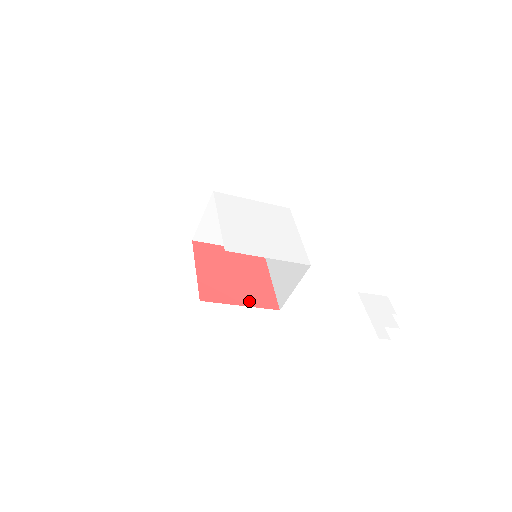
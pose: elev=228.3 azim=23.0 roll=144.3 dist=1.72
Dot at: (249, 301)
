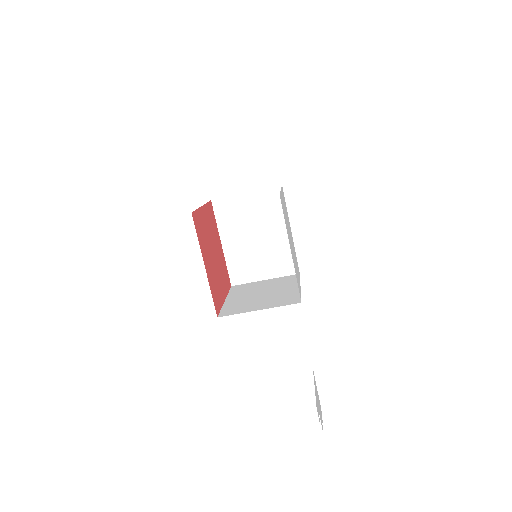
Dot at: (209, 275)
